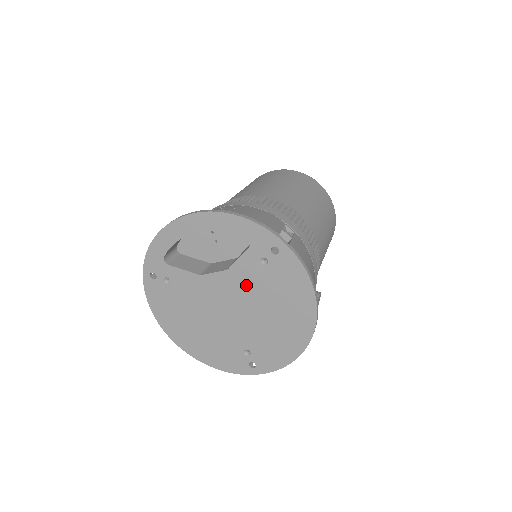
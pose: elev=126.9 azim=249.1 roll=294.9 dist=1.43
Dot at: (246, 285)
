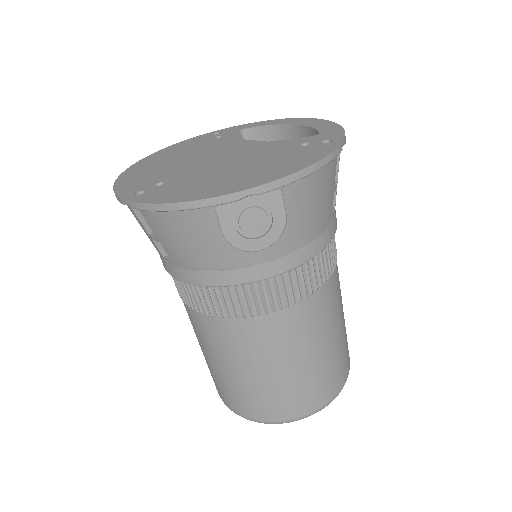
Dot at: (262, 151)
